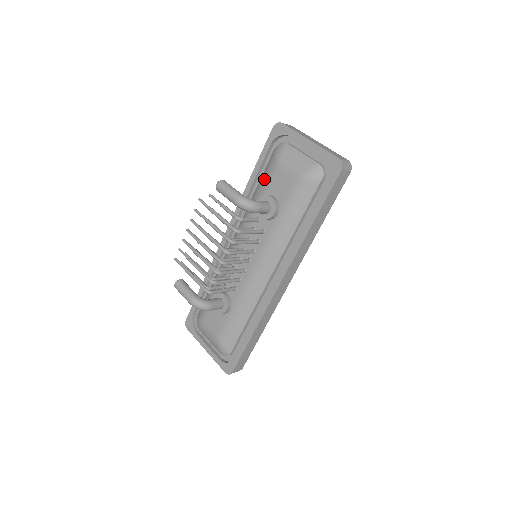
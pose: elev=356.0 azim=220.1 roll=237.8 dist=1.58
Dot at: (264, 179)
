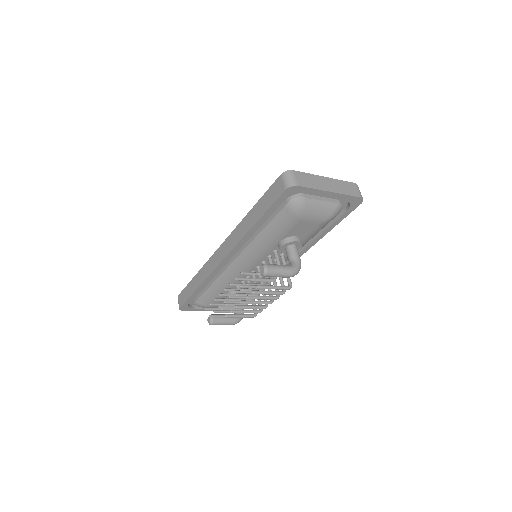
Dot at: (281, 228)
